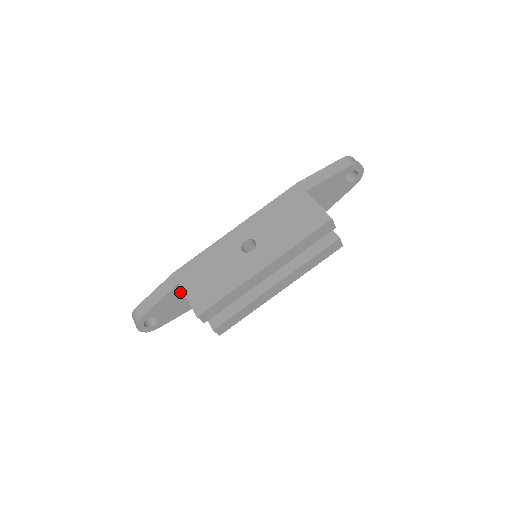
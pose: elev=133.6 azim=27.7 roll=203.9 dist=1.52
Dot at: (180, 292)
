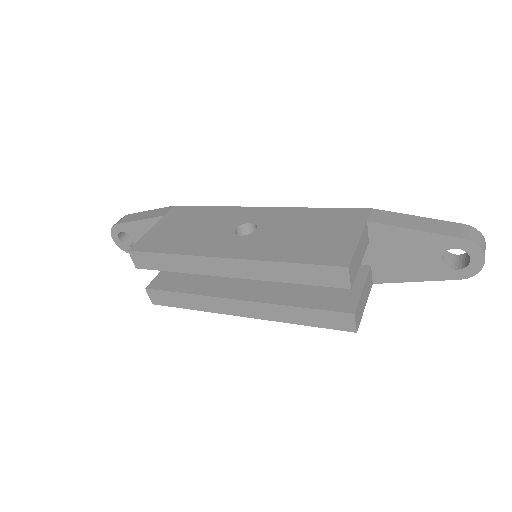
Dot at: occluded
